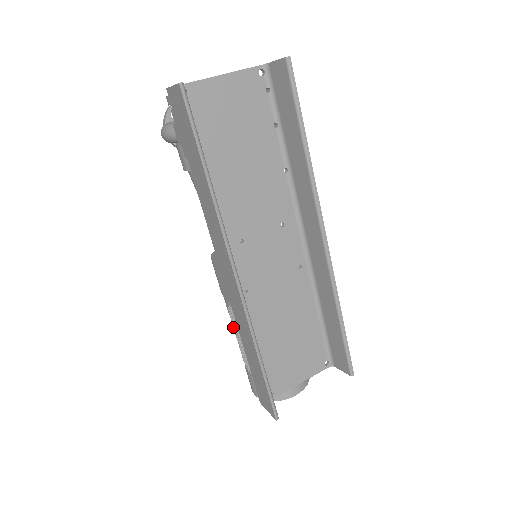
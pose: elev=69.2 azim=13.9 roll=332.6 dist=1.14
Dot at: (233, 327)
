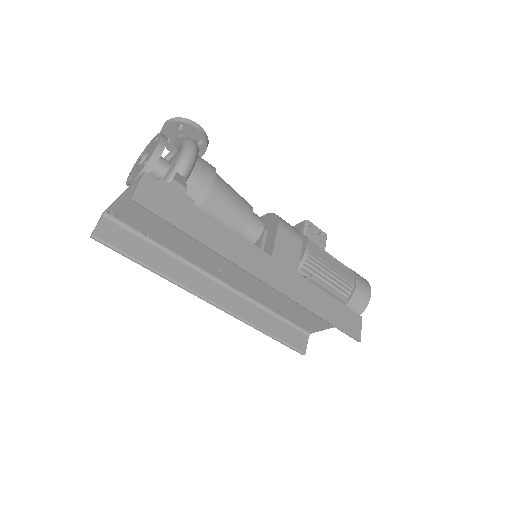
Dot at: occluded
